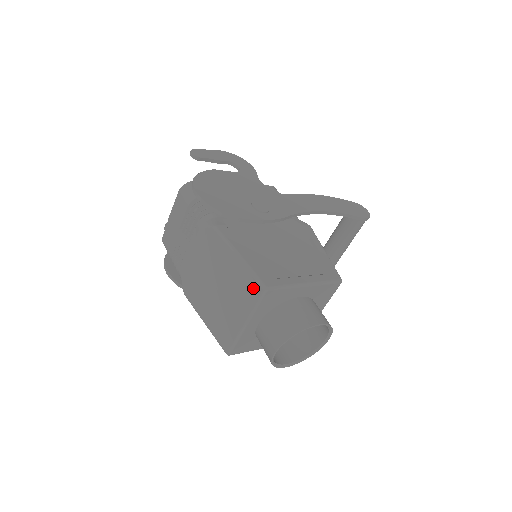
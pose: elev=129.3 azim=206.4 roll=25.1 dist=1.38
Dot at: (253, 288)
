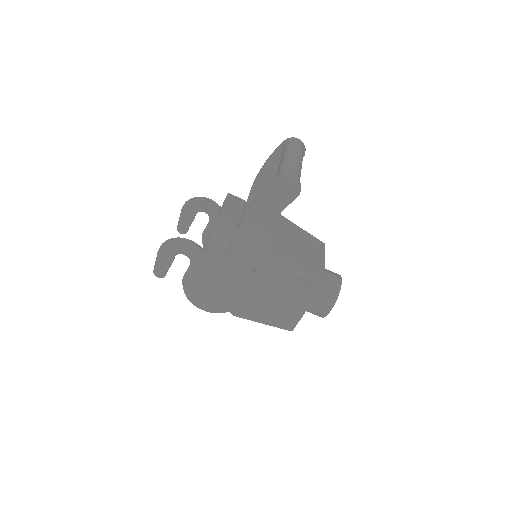
Dot at: occluded
